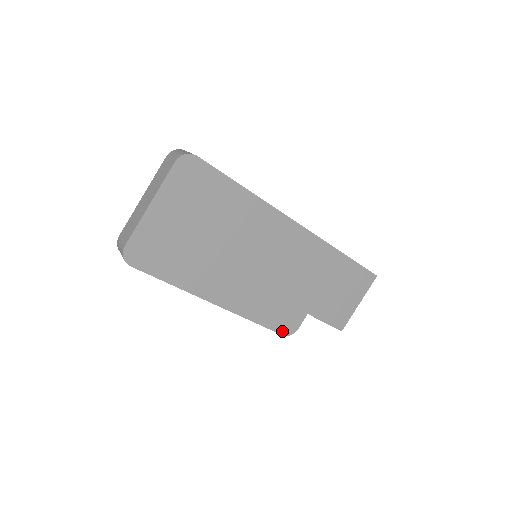
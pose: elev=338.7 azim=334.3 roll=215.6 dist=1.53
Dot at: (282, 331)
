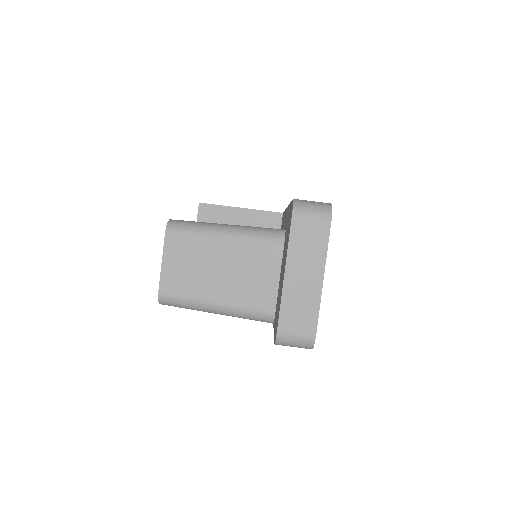
Dot at: occluded
